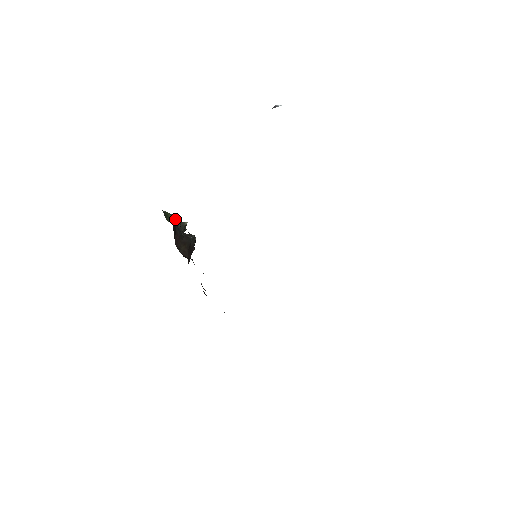
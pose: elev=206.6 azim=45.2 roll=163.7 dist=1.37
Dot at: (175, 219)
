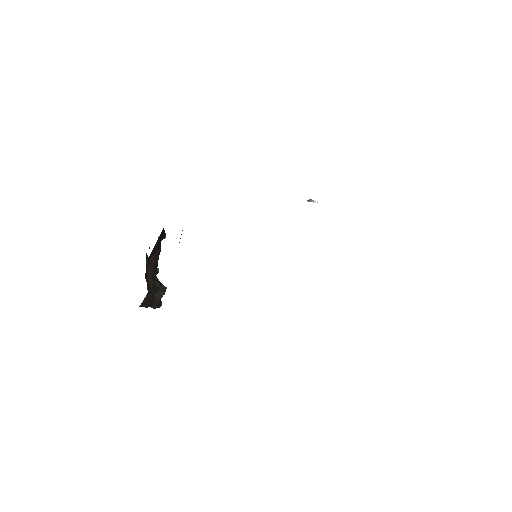
Dot at: occluded
